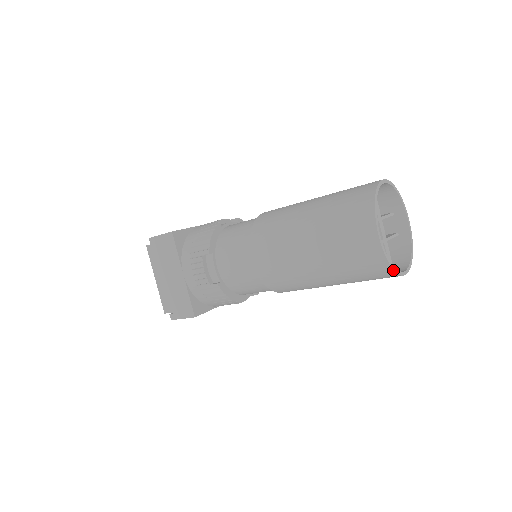
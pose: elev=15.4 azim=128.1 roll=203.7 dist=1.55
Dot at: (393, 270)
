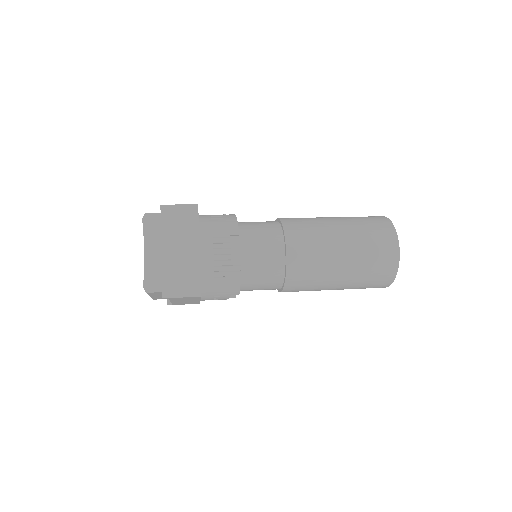
Dot at: occluded
